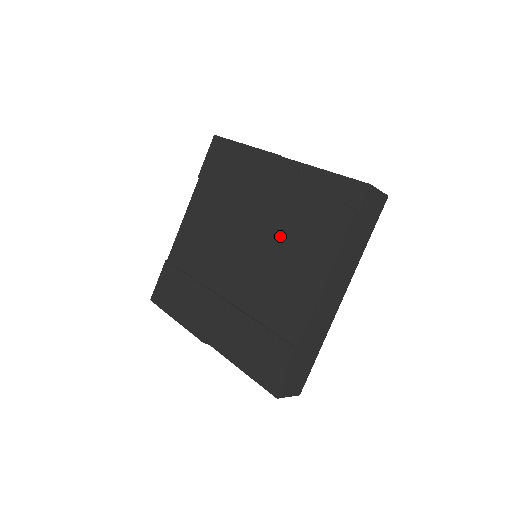
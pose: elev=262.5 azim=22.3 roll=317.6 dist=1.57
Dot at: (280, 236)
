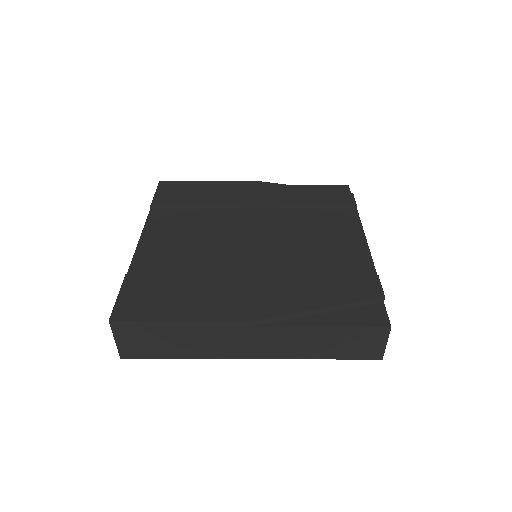
Dot at: (292, 219)
